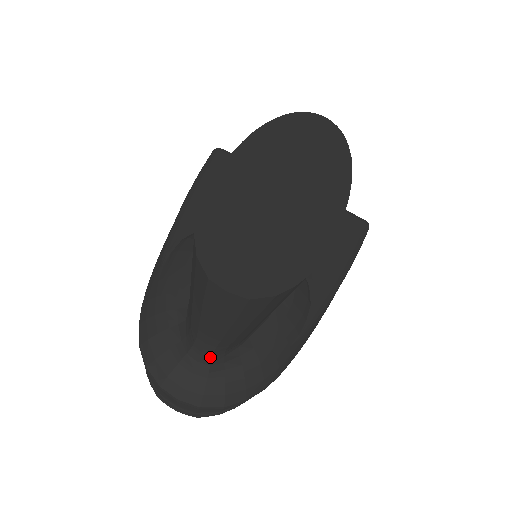
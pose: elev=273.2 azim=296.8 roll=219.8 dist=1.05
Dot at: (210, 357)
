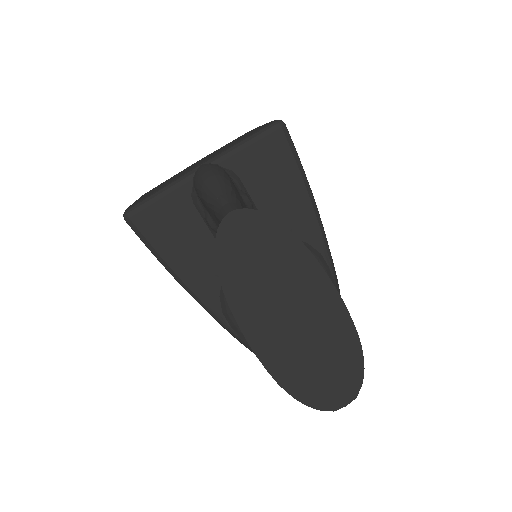
Dot at: occluded
